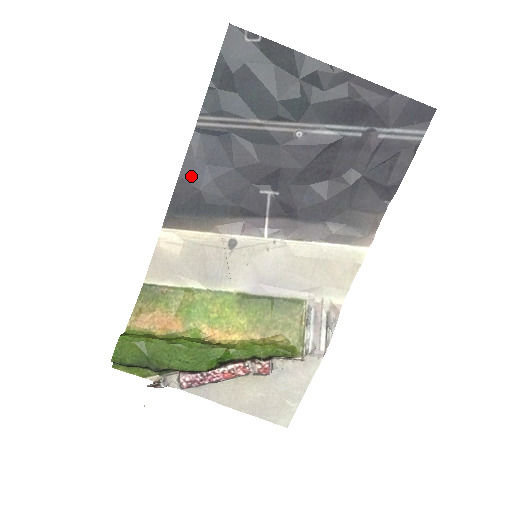
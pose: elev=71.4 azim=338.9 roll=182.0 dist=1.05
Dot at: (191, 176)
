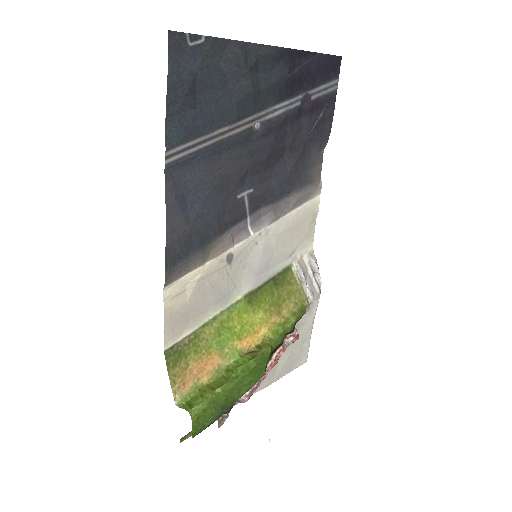
Dot at: (178, 220)
